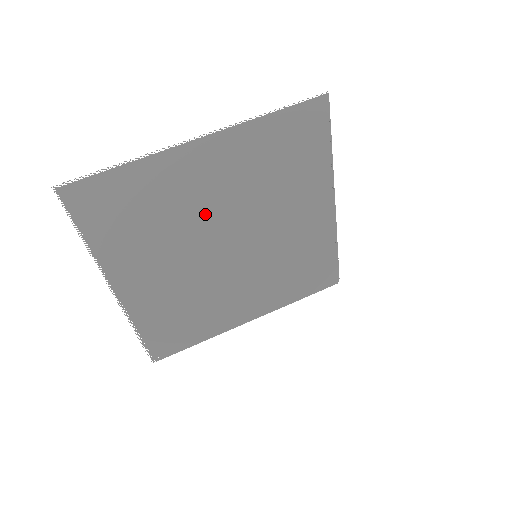
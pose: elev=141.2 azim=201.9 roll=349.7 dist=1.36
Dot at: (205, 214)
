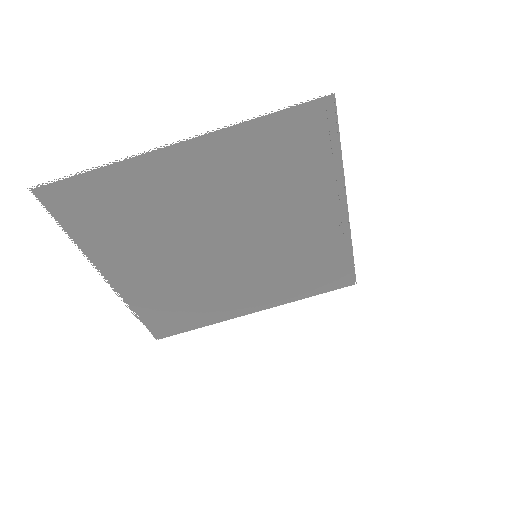
Dot at: (194, 216)
